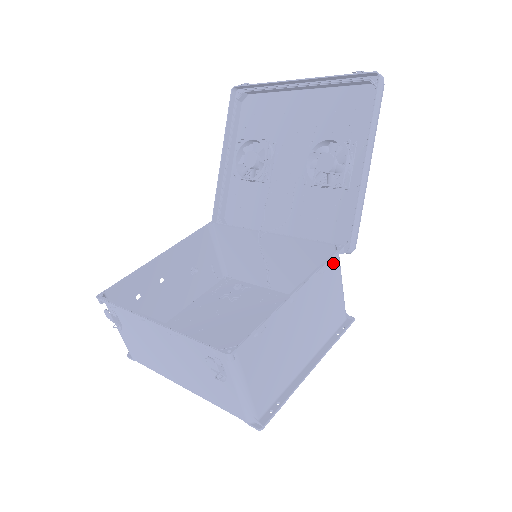
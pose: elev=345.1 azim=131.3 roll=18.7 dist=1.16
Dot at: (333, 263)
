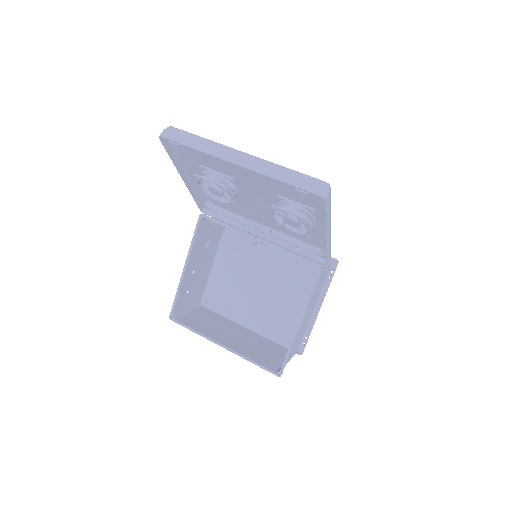
Dot at: occluded
